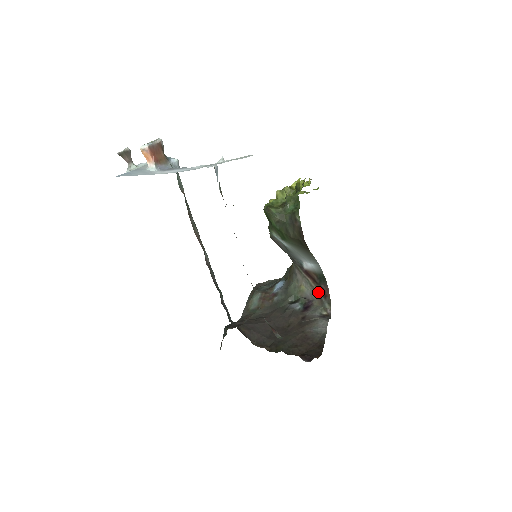
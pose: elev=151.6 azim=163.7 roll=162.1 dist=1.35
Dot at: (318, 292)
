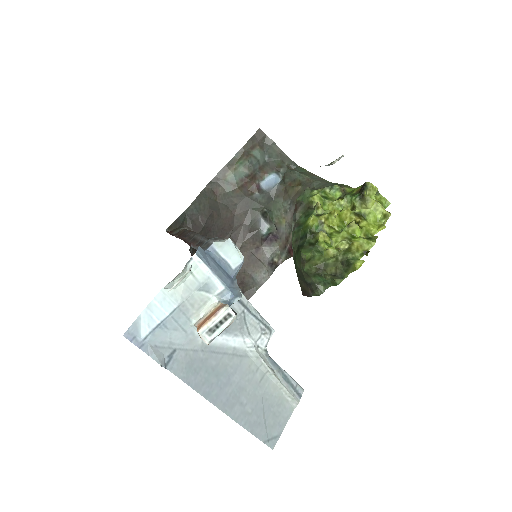
Dot at: (289, 243)
